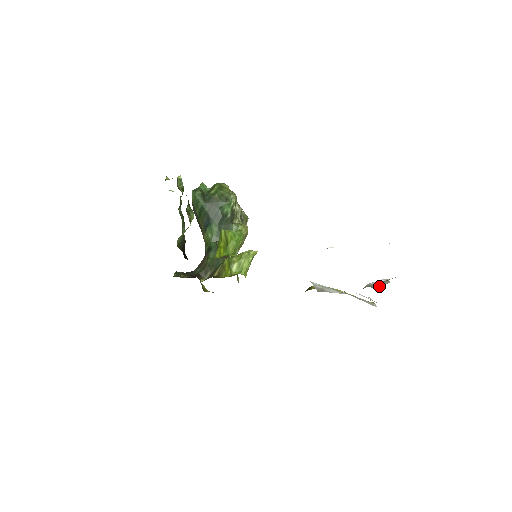
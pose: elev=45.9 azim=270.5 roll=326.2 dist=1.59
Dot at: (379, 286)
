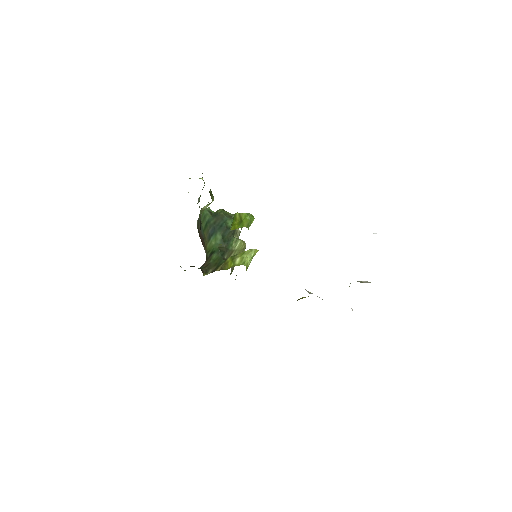
Dot at: occluded
